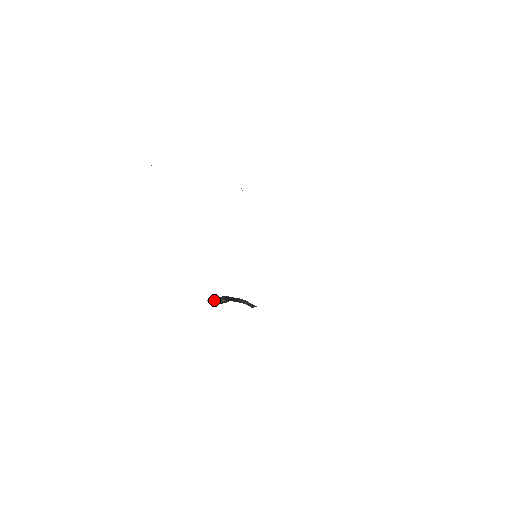
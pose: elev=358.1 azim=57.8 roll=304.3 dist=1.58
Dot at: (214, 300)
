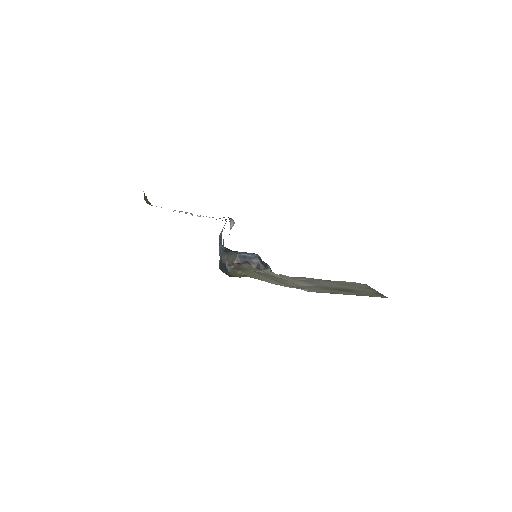
Dot at: (229, 256)
